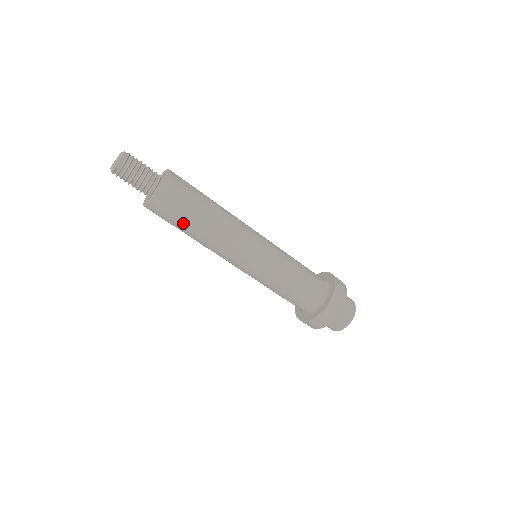
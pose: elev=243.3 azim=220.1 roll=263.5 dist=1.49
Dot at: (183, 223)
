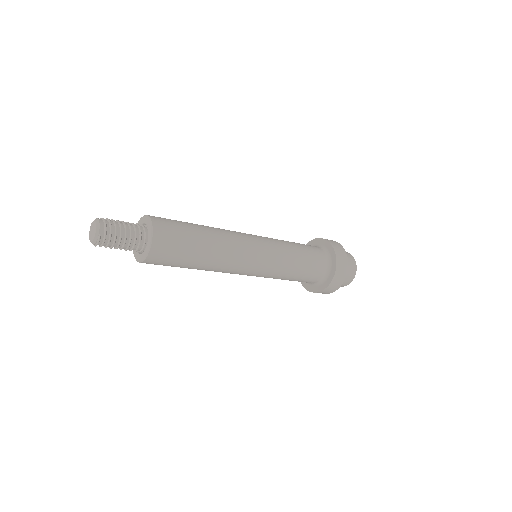
Dot at: (189, 254)
